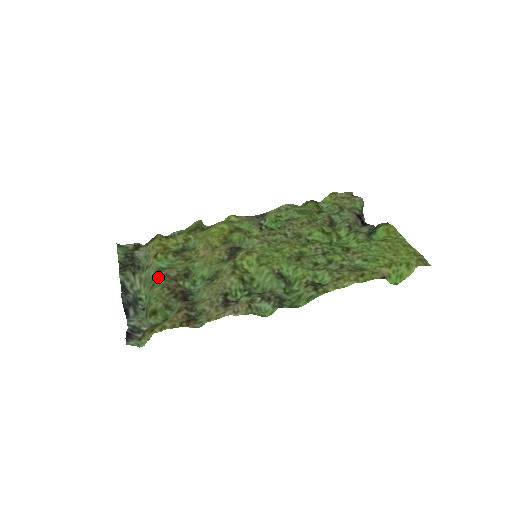
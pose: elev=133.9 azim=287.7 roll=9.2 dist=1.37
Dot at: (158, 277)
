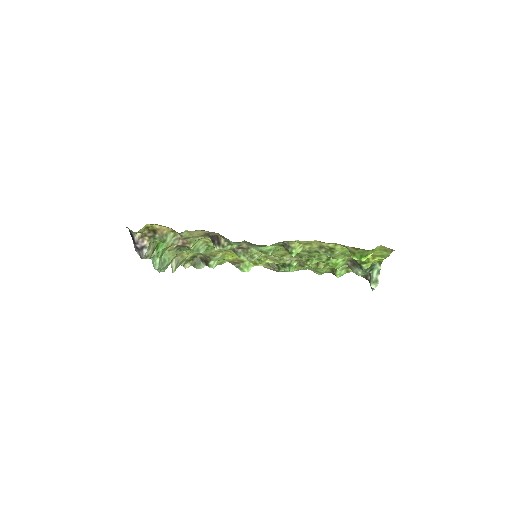
Dot at: occluded
